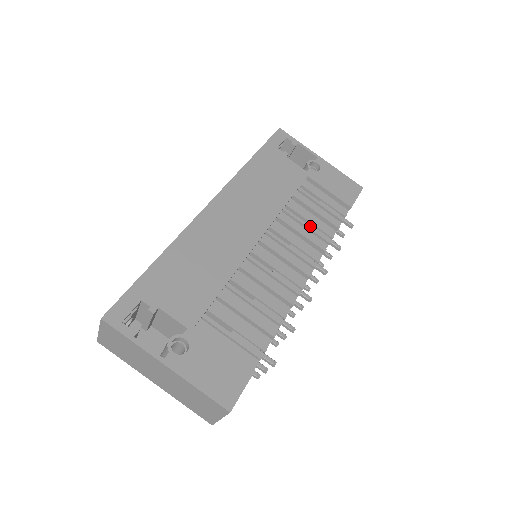
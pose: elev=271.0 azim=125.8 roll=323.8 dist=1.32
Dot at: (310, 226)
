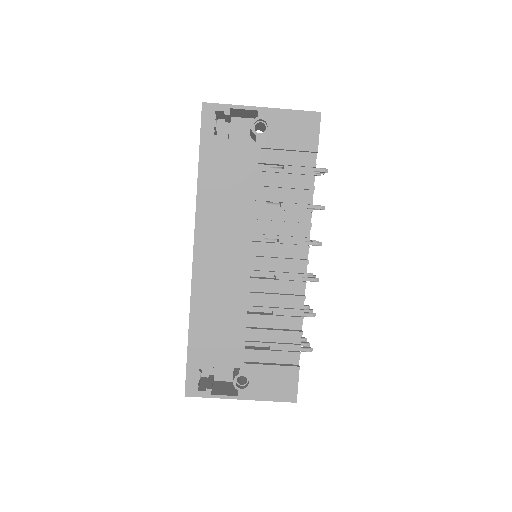
Dot at: (287, 207)
